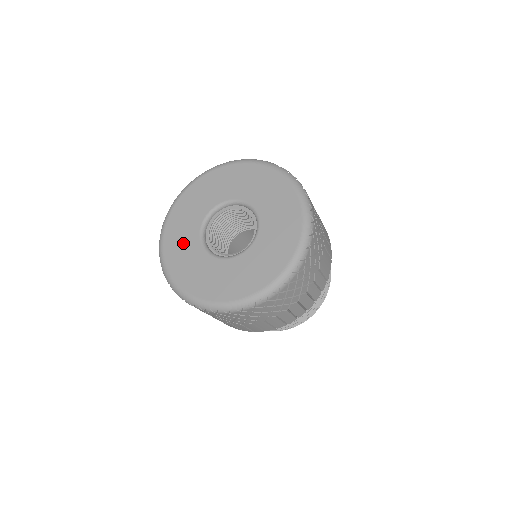
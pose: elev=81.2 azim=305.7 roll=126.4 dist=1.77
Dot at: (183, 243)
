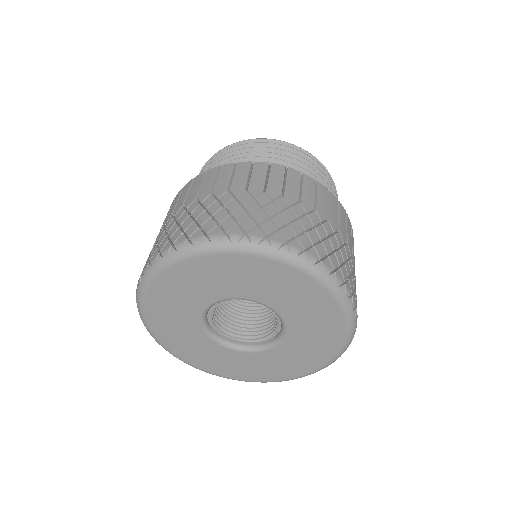
Dot at: (216, 359)
